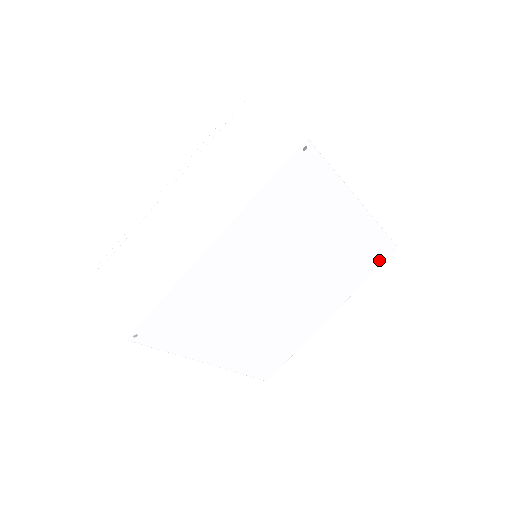
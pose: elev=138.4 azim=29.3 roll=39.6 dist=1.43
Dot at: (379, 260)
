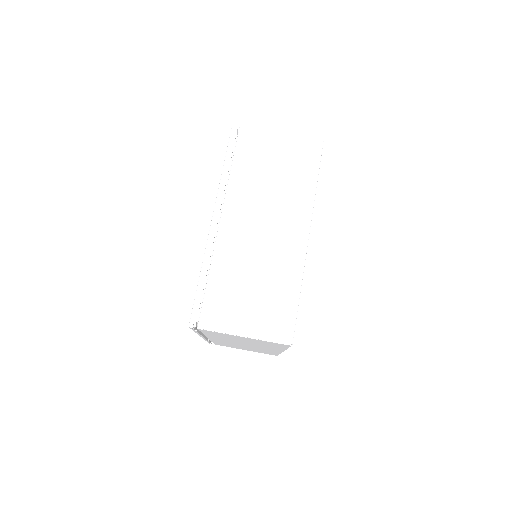
Dot at: occluded
